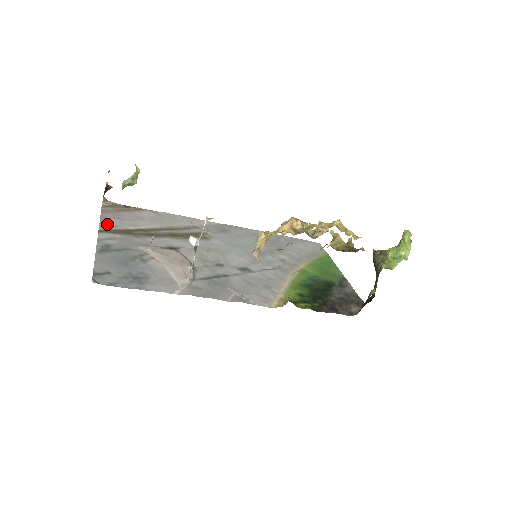
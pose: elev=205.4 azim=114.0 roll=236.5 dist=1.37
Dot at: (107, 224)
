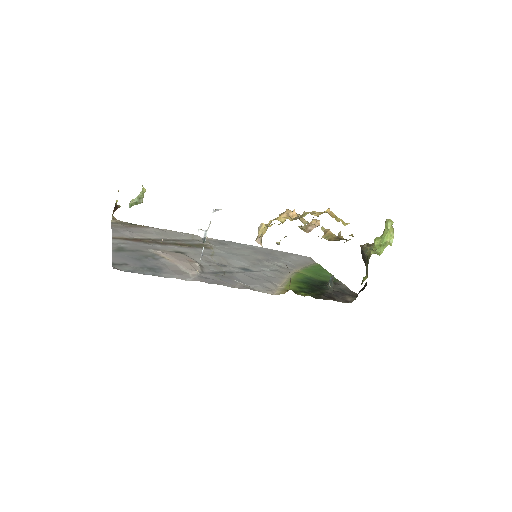
Dot at: (118, 234)
